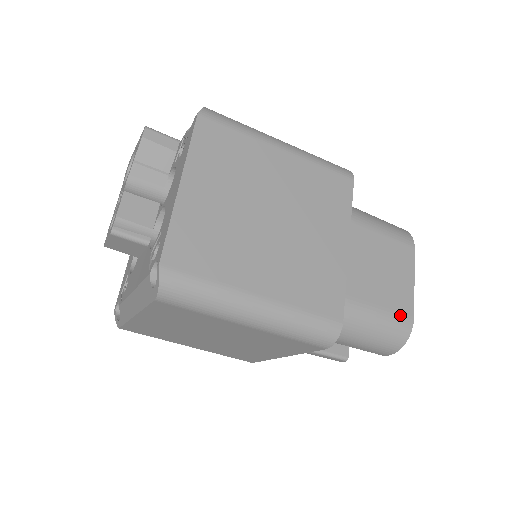
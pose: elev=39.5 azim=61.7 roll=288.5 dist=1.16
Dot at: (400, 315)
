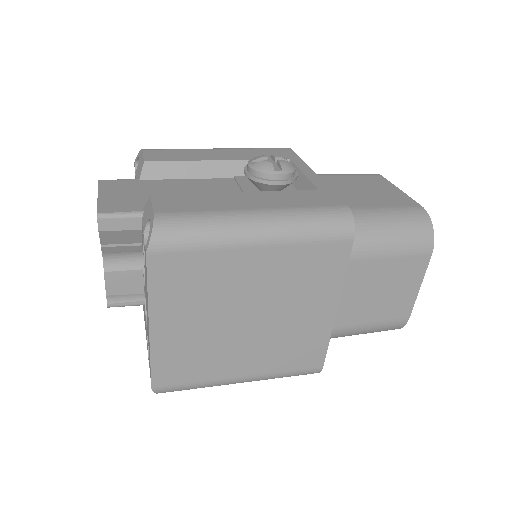
Dot at: (394, 321)
